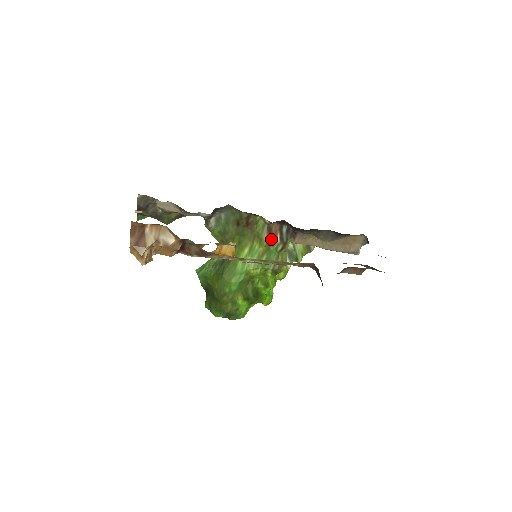
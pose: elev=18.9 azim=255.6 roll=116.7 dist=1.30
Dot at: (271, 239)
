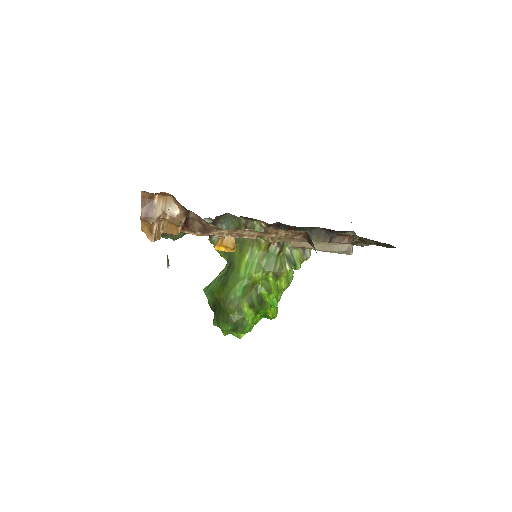
Dot at: (269, 242)
